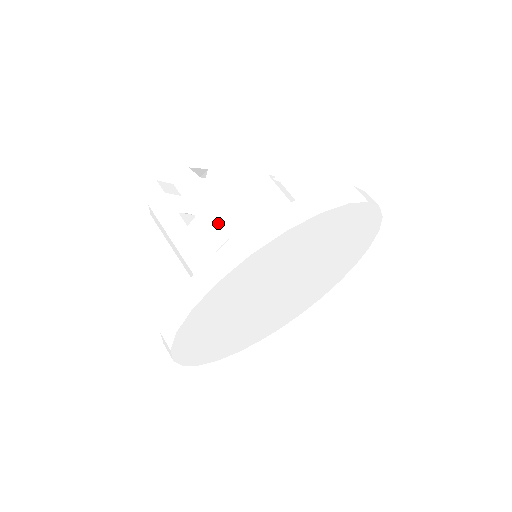
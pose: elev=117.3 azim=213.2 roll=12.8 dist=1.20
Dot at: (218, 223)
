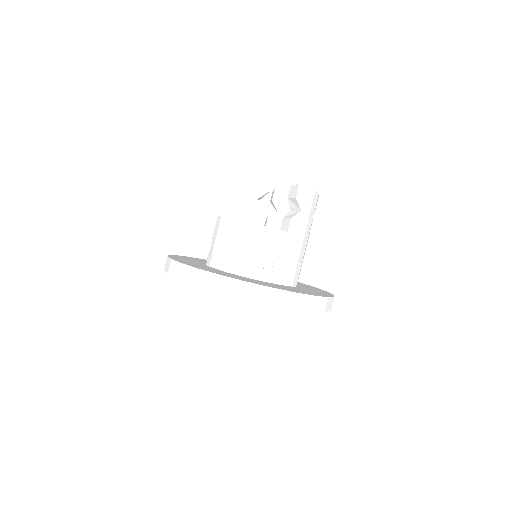
Dot at: (216, 232)
